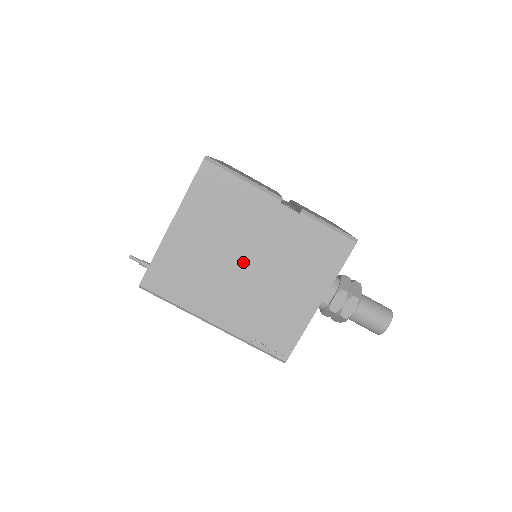
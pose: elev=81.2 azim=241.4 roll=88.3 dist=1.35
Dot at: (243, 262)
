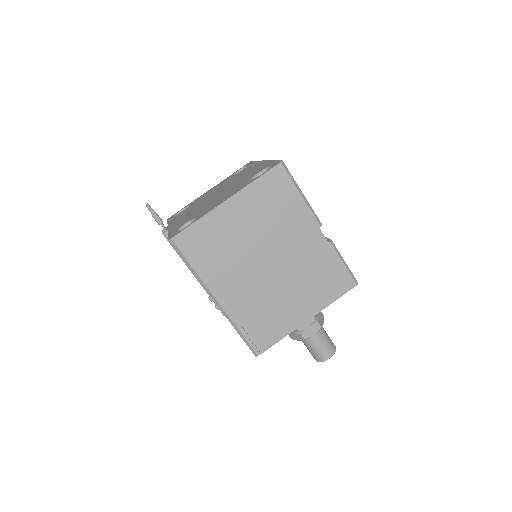
Dot at: (267, 260)
